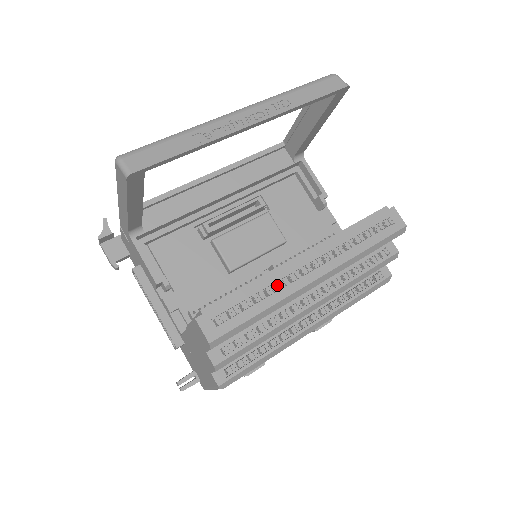
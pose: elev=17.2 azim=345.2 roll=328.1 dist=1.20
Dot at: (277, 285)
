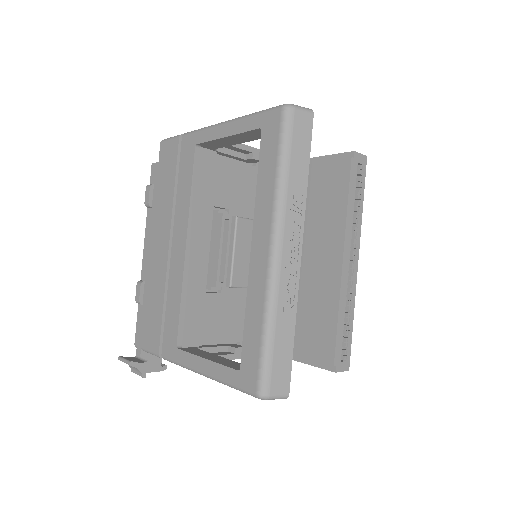
Dot at: (347, 297)
